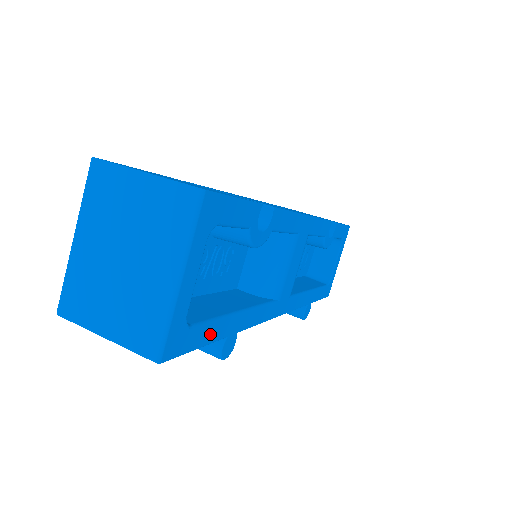
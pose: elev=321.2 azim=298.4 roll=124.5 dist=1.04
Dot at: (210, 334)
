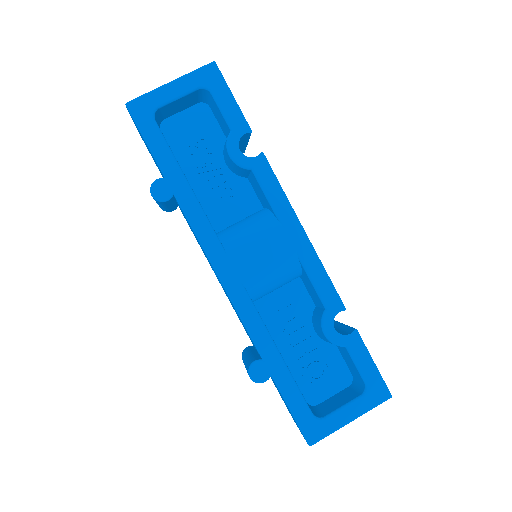
Dot at: (159, 149)
